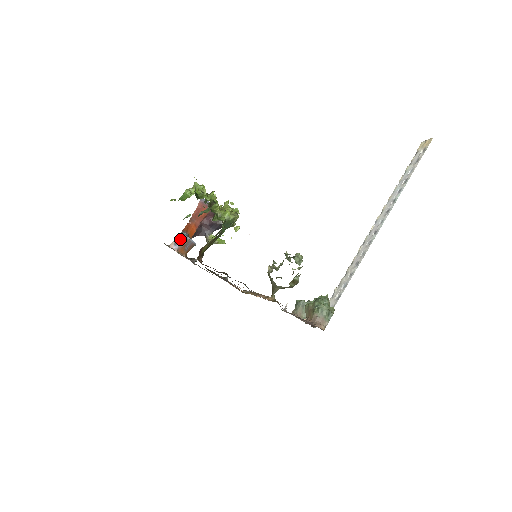
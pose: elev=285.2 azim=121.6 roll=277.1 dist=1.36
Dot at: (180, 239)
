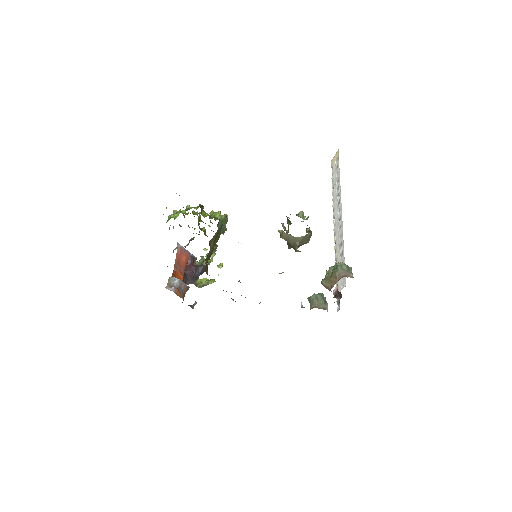
Dot at: (173, 282)
